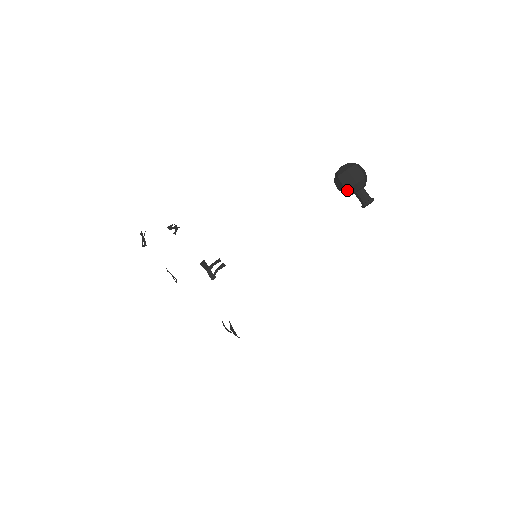
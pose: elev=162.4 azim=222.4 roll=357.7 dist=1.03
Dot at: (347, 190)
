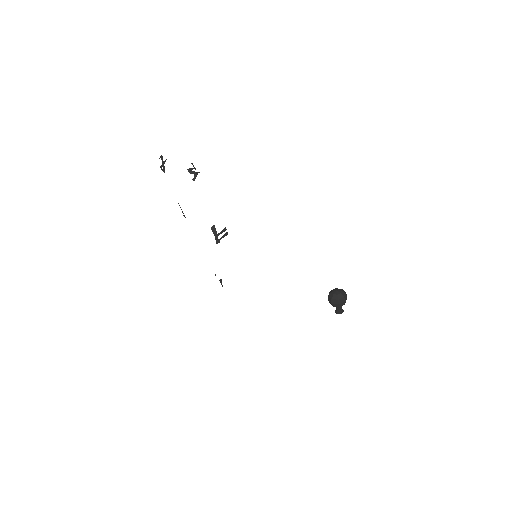
Dot at: occluded
